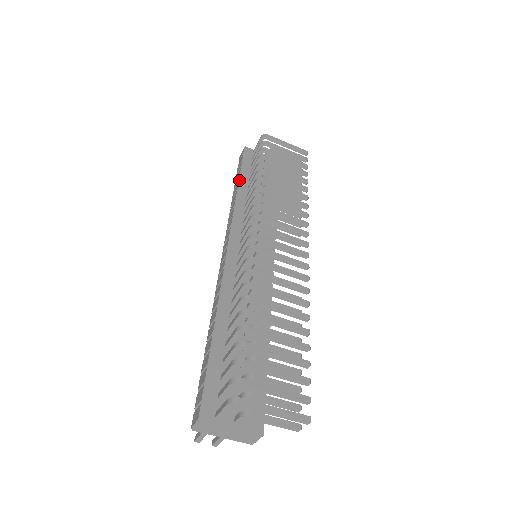
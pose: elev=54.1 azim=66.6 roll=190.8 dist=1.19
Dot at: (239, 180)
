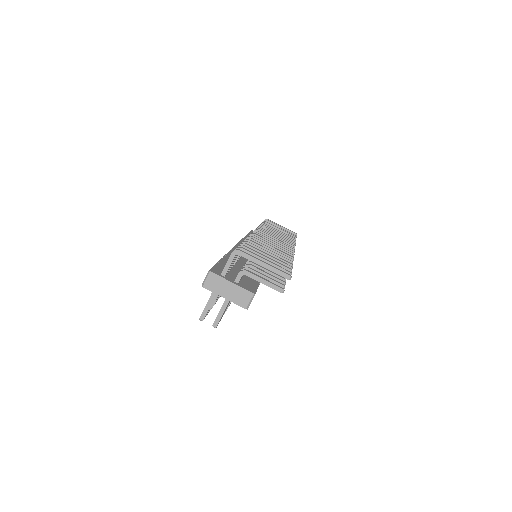
Dot at: (246, 235)
